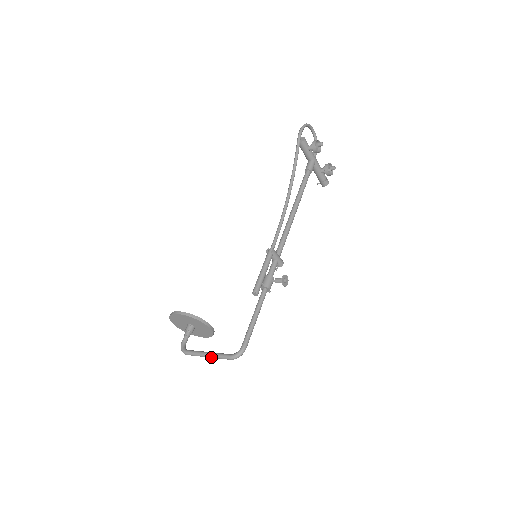
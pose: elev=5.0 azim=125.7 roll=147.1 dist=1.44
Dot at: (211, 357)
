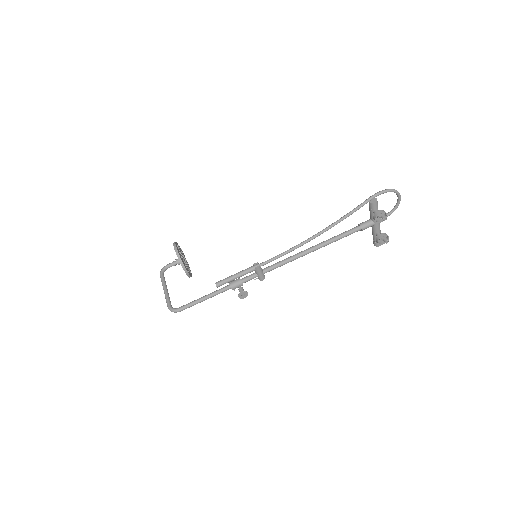
Dot at: occluded
